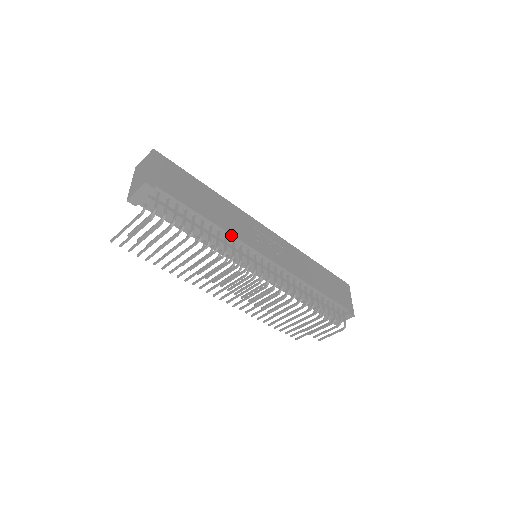
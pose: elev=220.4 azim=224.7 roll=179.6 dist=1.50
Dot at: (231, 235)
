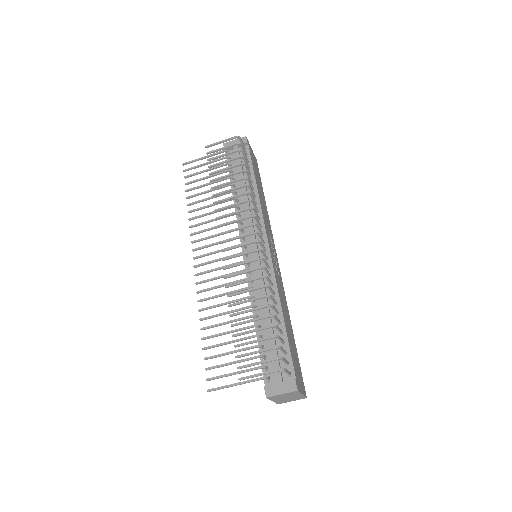
Dot at: (260, 206)
